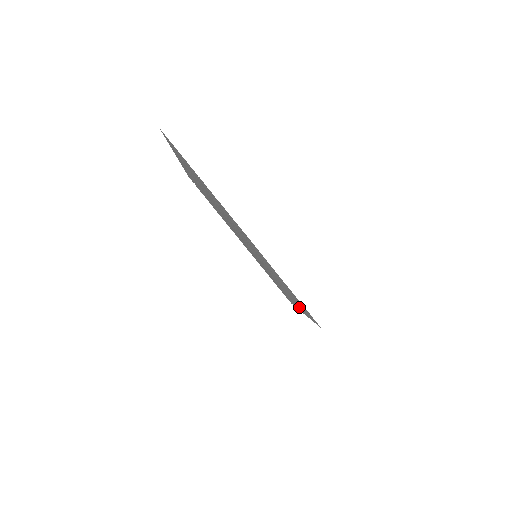
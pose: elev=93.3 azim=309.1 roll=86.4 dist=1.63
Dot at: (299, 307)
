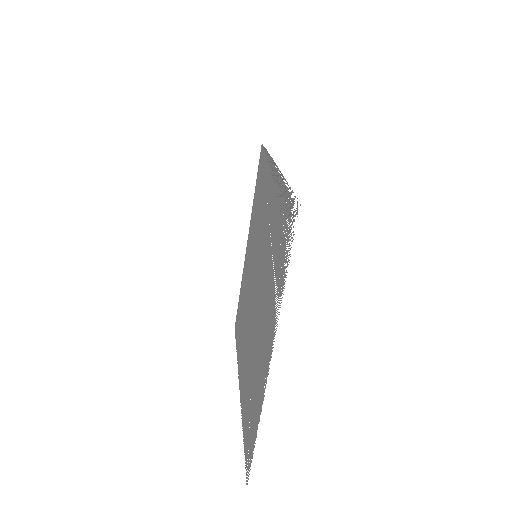
Dot at: (245, 267)
